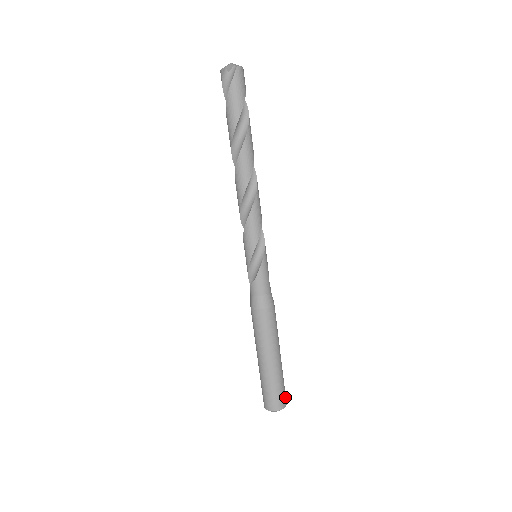
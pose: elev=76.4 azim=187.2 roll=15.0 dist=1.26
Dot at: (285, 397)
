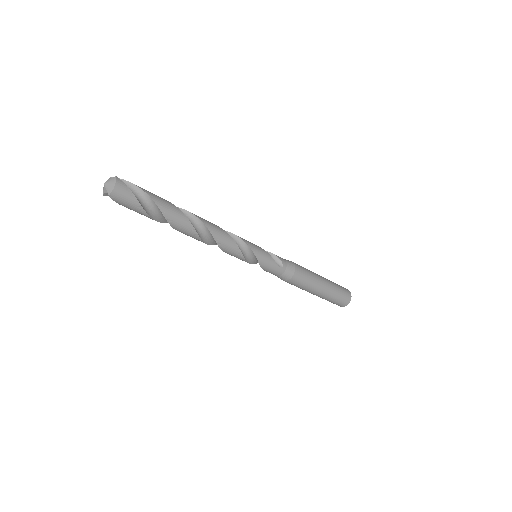
Dot at: (346, 299)
